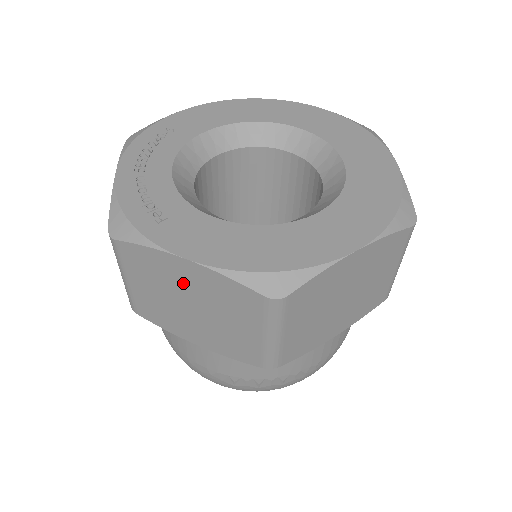
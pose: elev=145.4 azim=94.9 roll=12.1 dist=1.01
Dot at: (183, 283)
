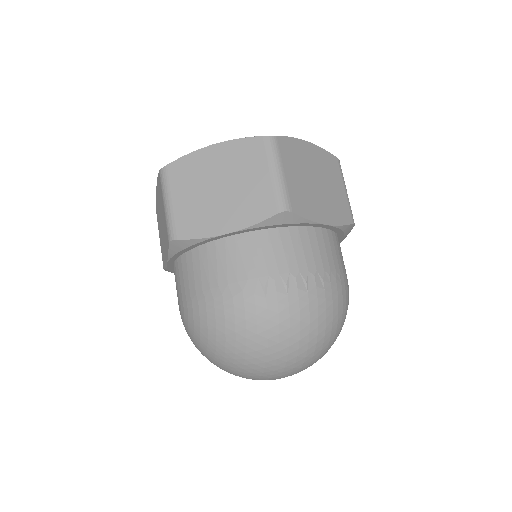
Dot at: (212, 168)
